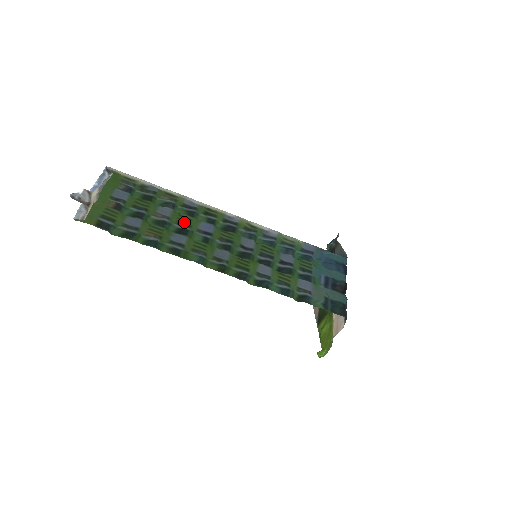
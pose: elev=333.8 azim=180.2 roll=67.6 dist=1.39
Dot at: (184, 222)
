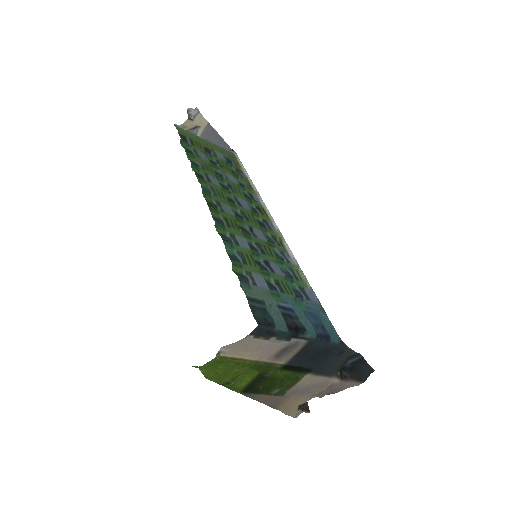
Dot at: (234, 189)
